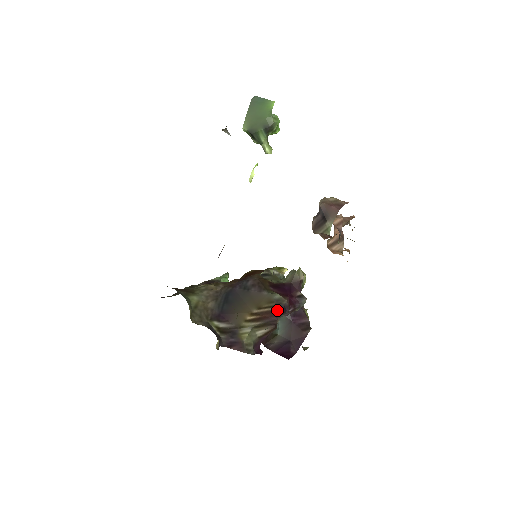
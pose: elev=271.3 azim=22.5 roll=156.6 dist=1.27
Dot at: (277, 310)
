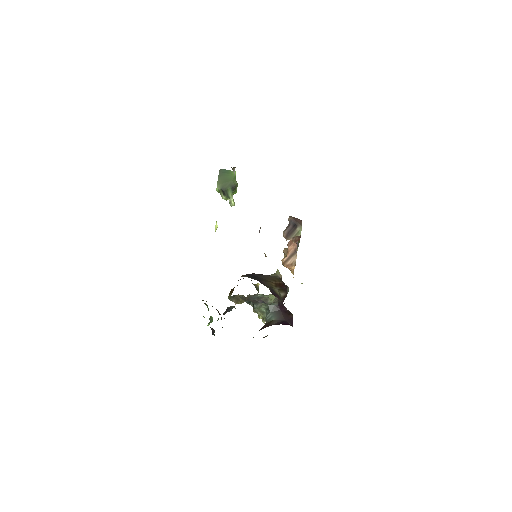
Dot at: (284, 284)
